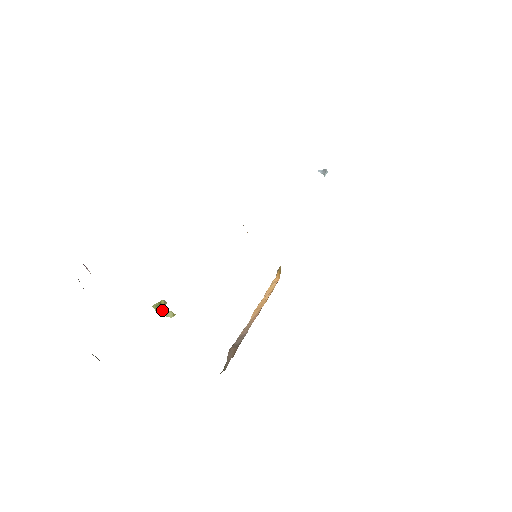
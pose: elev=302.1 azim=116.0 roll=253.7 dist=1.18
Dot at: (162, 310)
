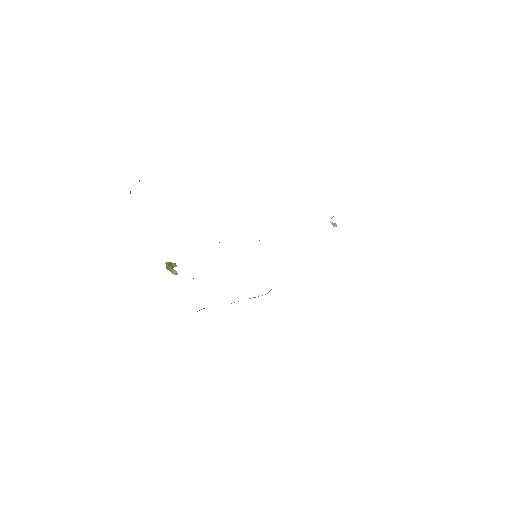
Dot at: (171, 267)
